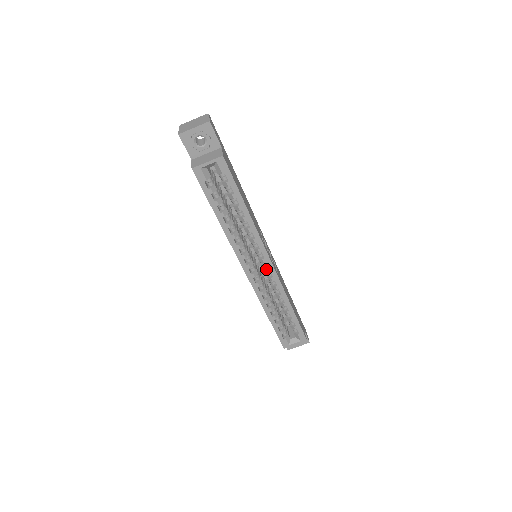
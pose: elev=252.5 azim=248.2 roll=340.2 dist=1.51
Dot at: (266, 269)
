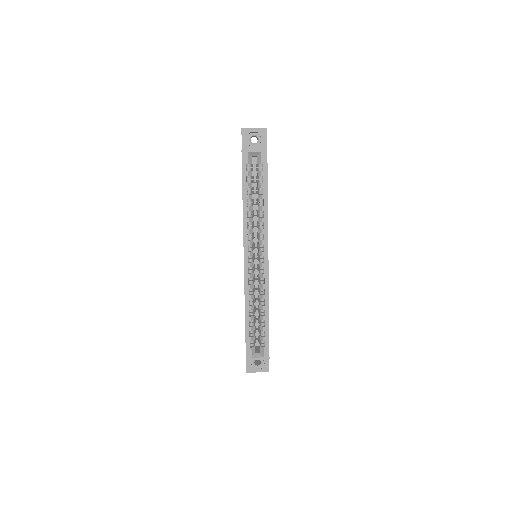
Dot at: (262, 263)
